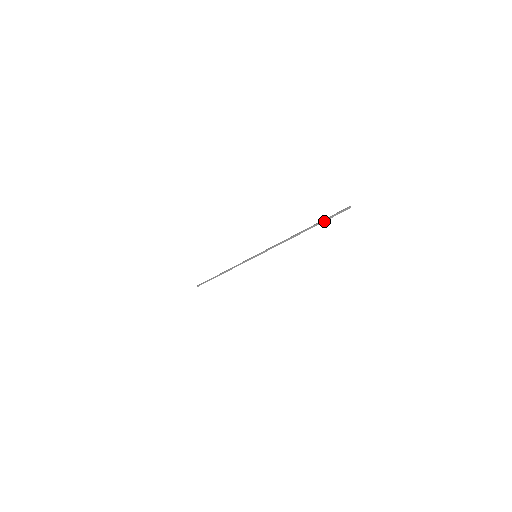
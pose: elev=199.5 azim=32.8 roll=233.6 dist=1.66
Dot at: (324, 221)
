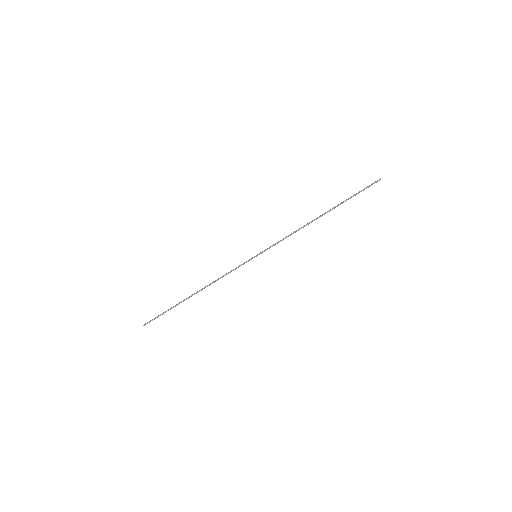
Dot at: (351, 197)
